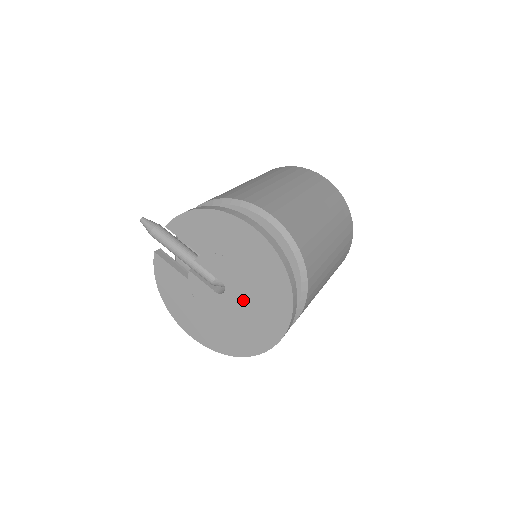
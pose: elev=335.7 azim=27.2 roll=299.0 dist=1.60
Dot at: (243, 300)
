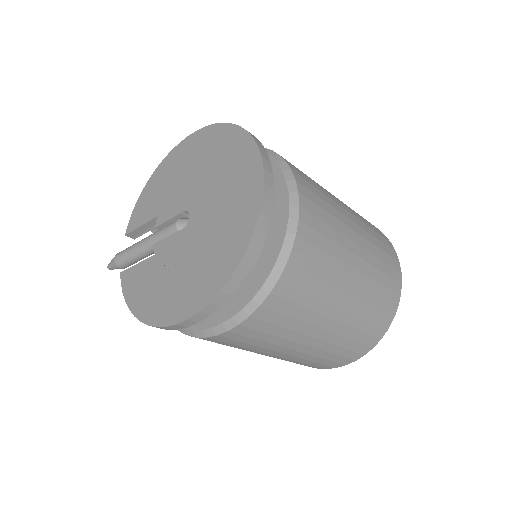
Dot at: (208, 198)
